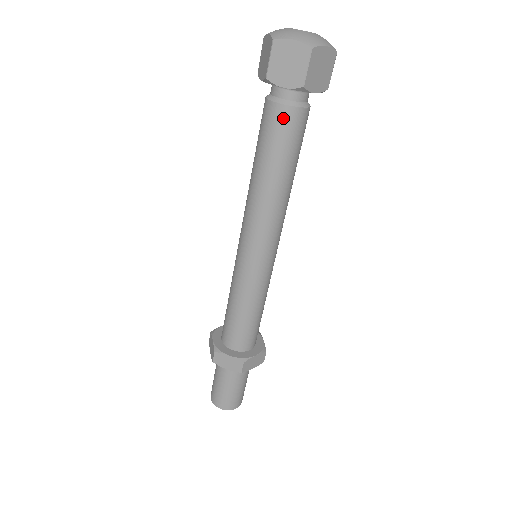
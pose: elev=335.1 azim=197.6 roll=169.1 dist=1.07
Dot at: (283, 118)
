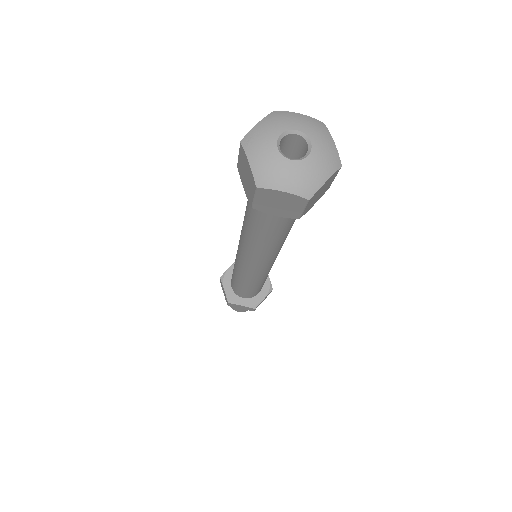
Dot at: occluded
